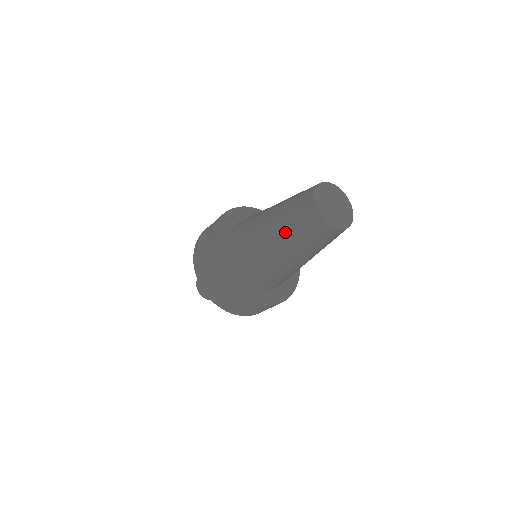
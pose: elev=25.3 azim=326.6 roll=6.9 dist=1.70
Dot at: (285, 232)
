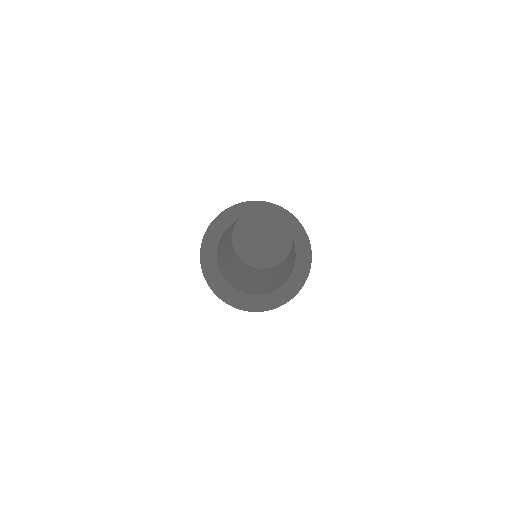
Dot at: (226, 247)
